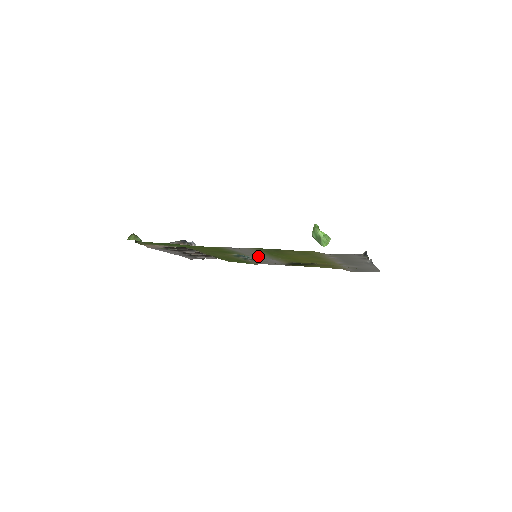
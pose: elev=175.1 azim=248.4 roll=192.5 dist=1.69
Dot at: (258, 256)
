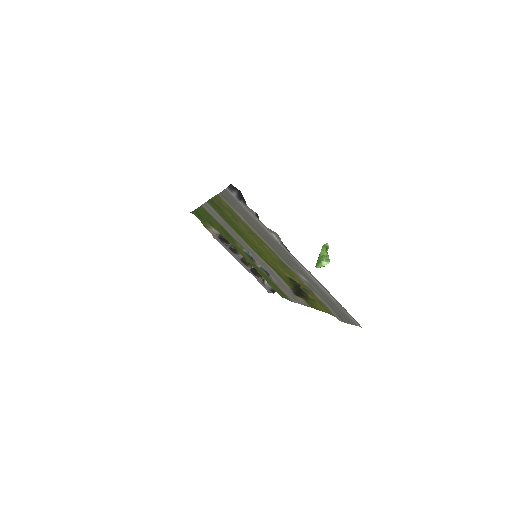
Dot at: (247, 248)
